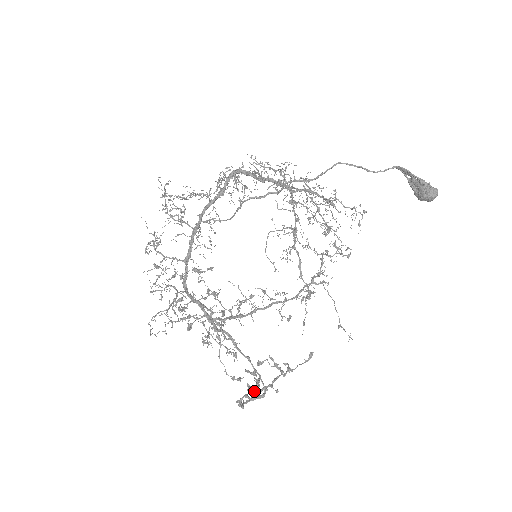
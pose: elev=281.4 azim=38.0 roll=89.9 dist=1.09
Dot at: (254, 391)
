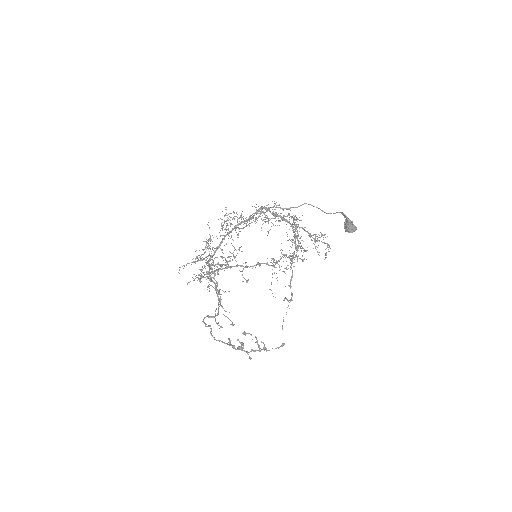
Dot at: (232, 346)
